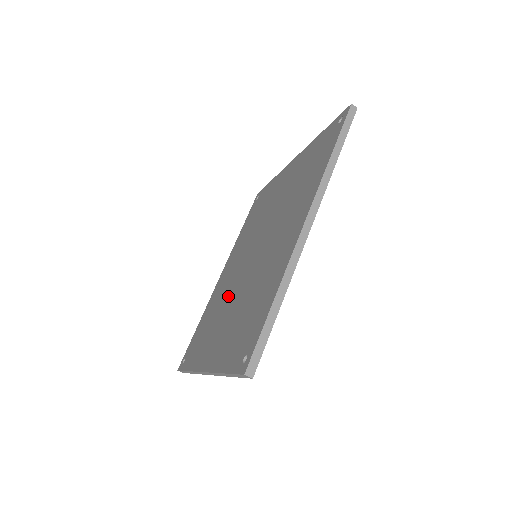
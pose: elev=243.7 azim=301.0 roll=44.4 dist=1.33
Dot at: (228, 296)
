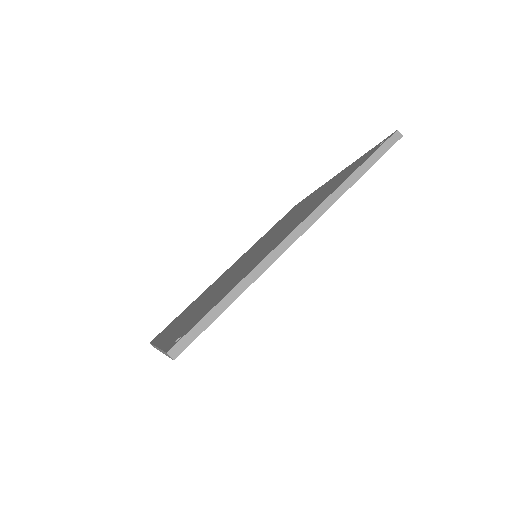
Dot at: (216, 286)
